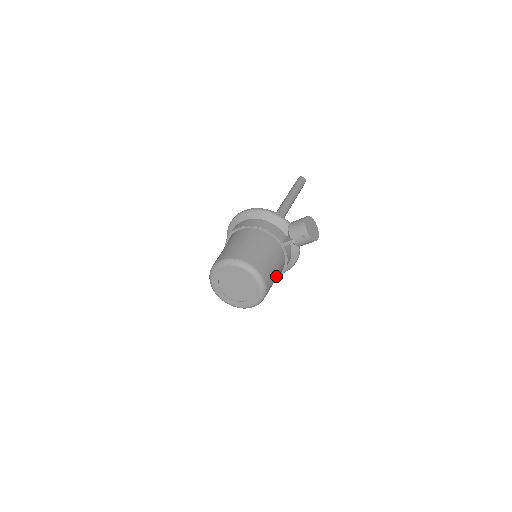
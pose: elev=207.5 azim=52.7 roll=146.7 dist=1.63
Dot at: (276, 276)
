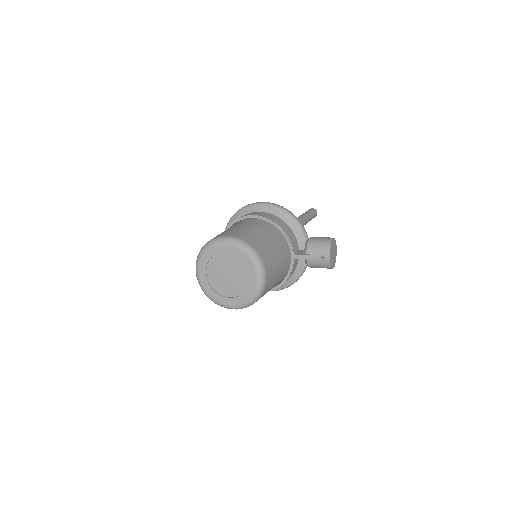
Dot at: occluded
